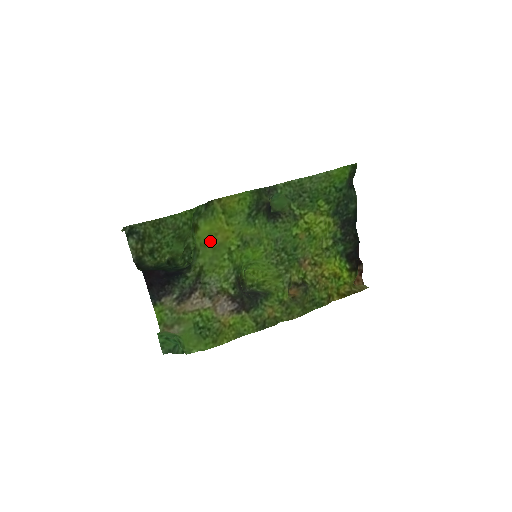
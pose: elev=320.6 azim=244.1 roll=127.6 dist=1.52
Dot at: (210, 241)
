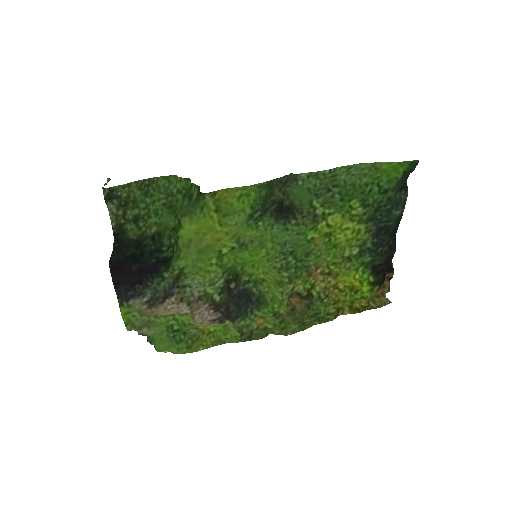
Dot at: (196, 241)
